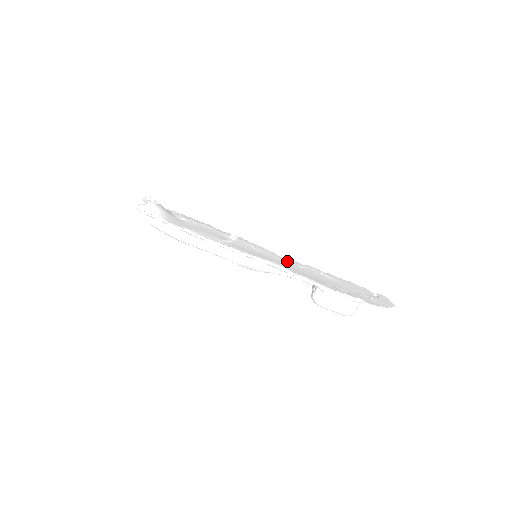
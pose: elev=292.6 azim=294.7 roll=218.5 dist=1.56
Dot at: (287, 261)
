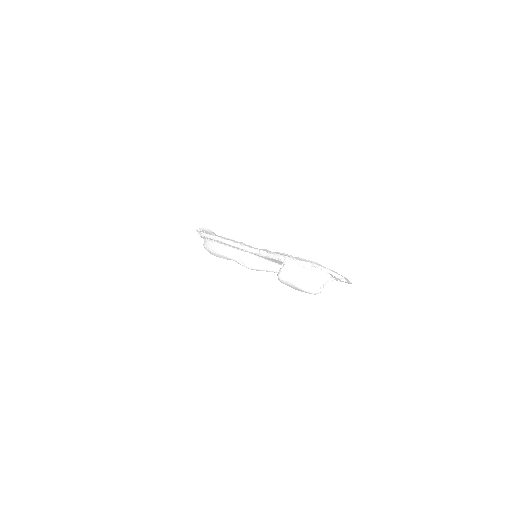
Dot at: occluded
